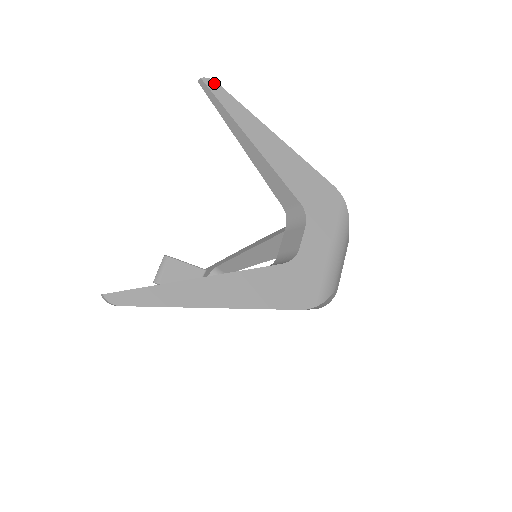
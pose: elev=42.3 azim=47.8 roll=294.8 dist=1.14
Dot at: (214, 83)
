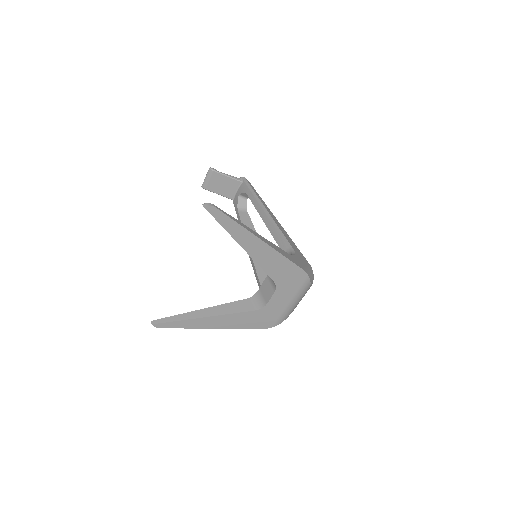
Dot at: (215, 209)
